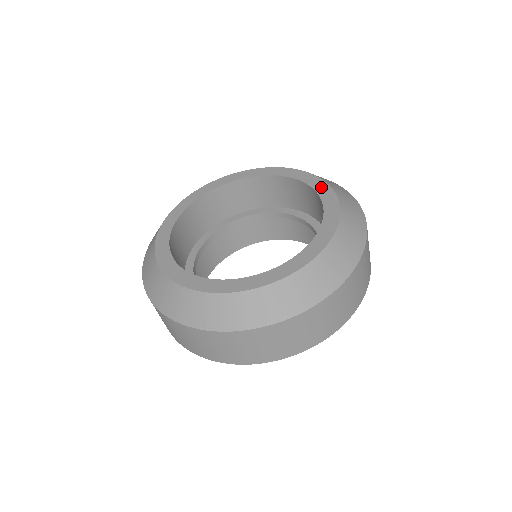
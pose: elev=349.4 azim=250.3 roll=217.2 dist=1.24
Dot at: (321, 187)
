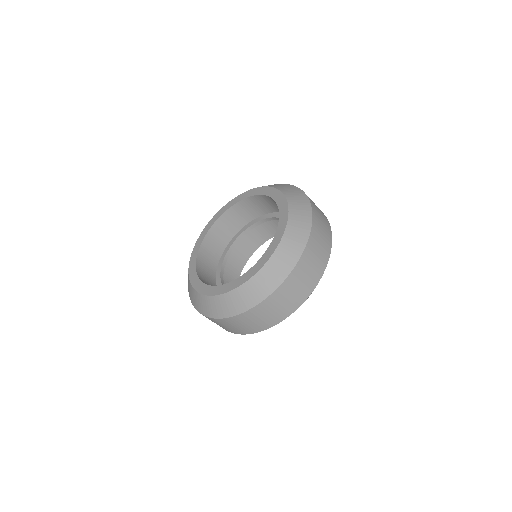
Dot at: (282, 221)
